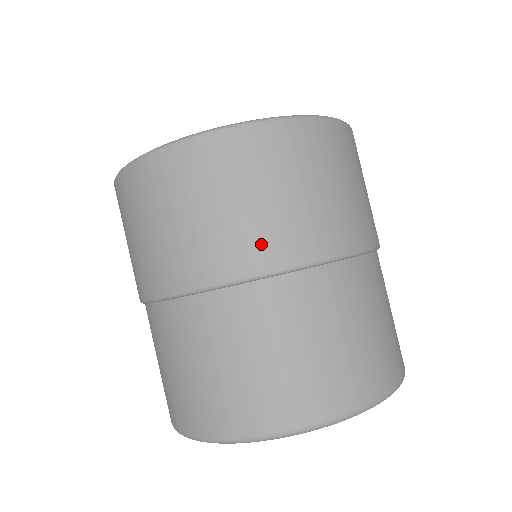
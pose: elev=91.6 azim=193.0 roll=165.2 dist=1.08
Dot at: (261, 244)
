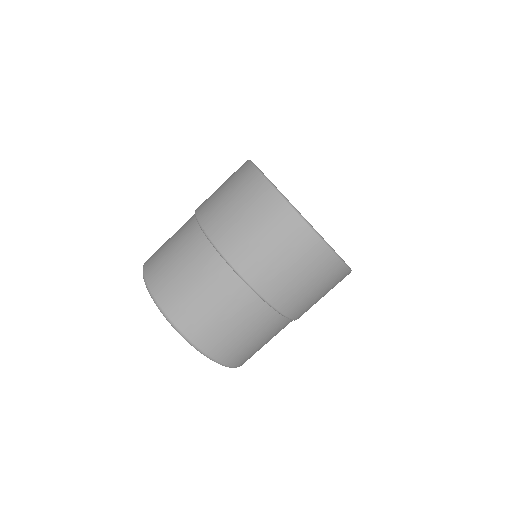
Dot at: (246, 258)
